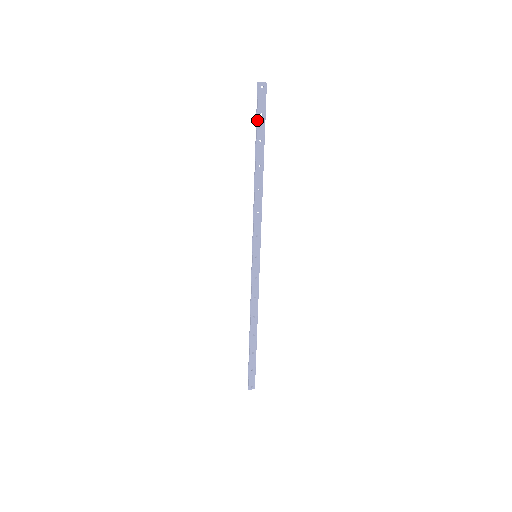
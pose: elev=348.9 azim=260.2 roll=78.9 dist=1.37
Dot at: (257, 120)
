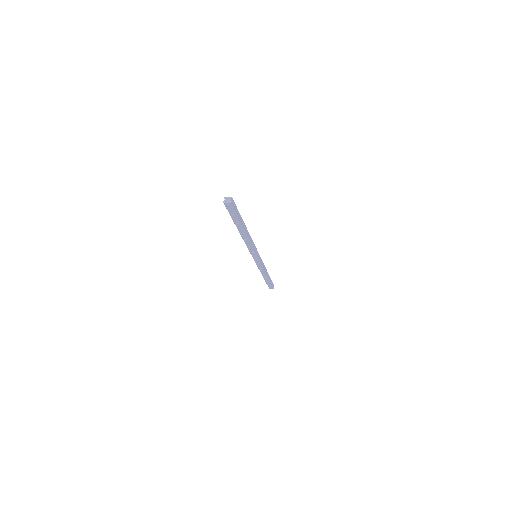
Dot at: occluded
